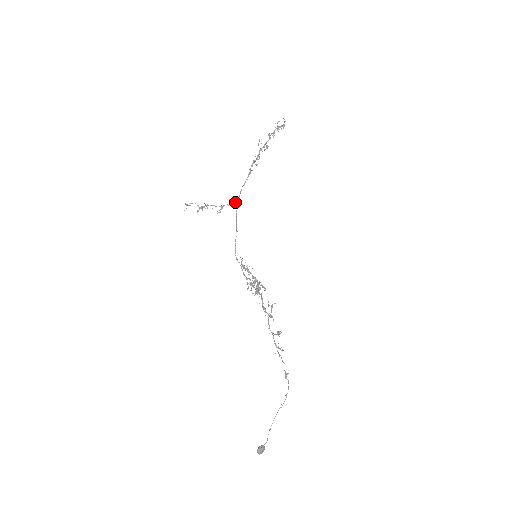
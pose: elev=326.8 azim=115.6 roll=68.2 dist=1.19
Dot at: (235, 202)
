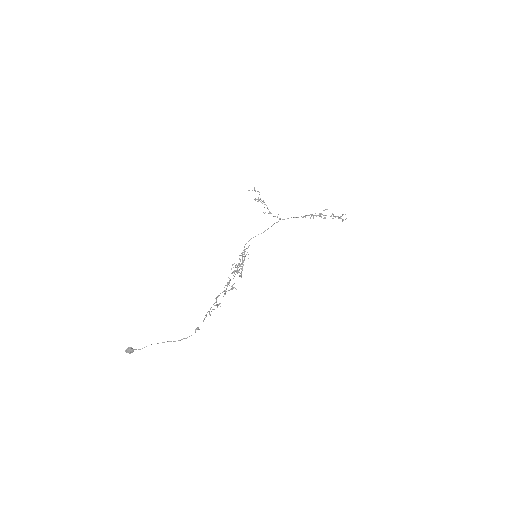
Dot at: (280, 219)
